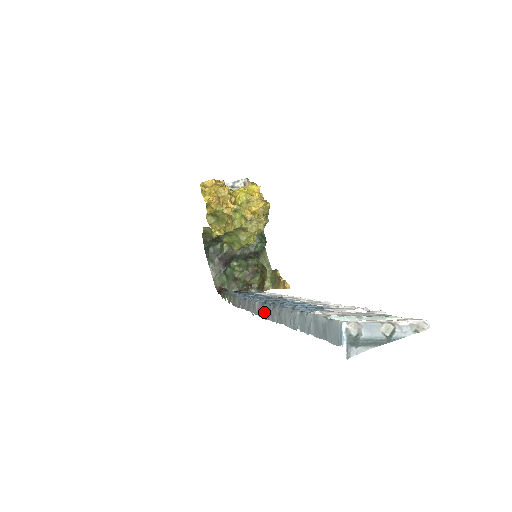
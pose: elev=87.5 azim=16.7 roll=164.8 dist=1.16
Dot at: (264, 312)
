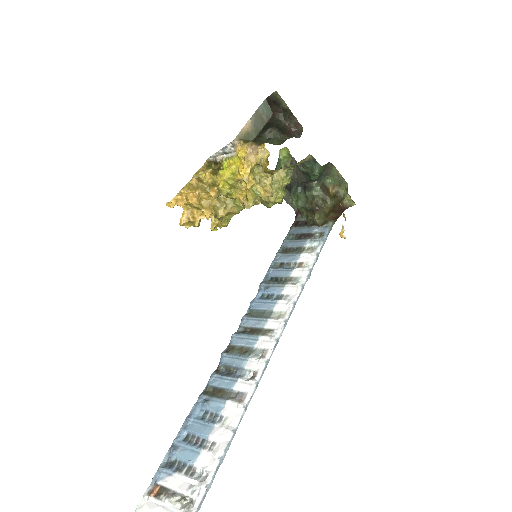
Dot at: occluded
